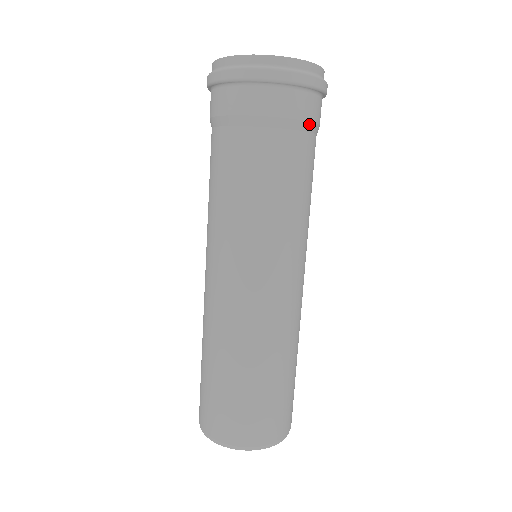
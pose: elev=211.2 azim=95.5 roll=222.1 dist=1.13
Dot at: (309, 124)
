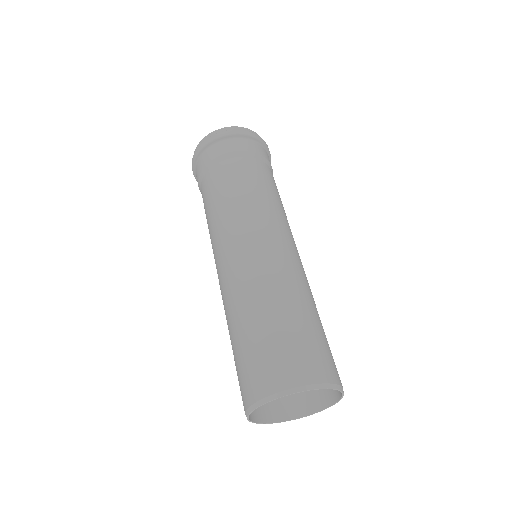
Dot at: (252, 153)
